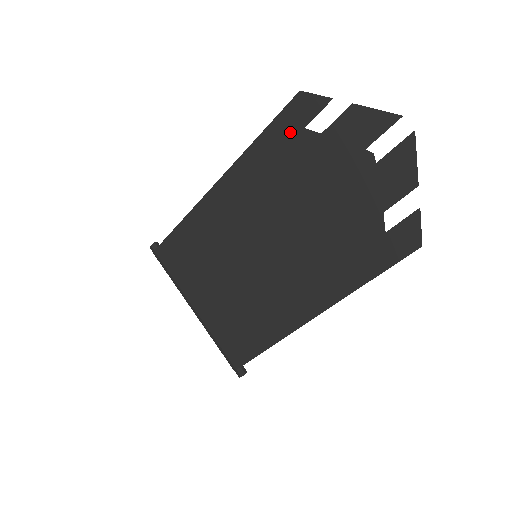
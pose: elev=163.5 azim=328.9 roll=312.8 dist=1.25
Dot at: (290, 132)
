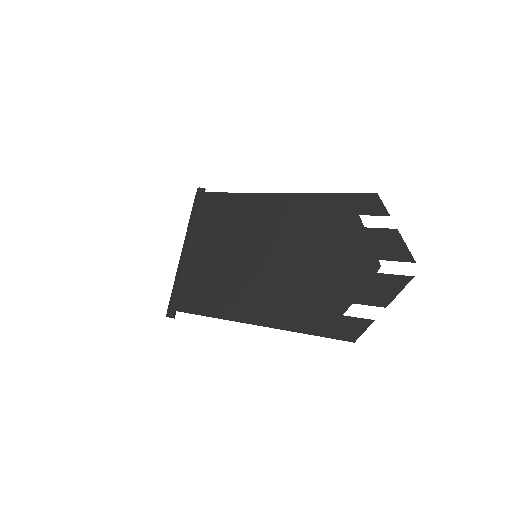
Dot at: (349, 209)
